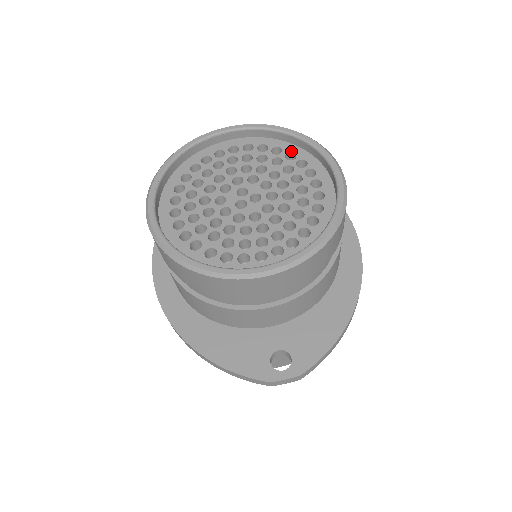
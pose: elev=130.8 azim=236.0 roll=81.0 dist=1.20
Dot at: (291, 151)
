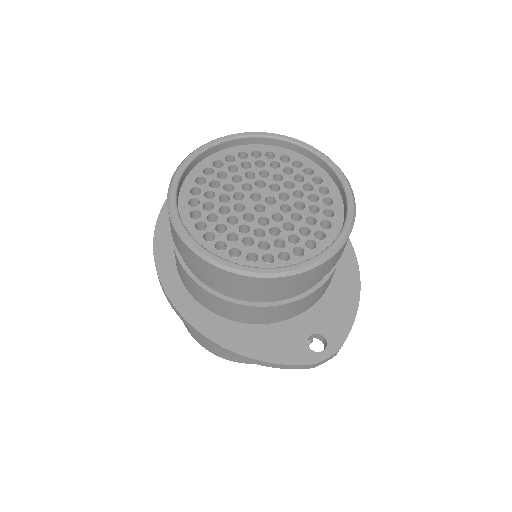
Dot at: (283, 154)
